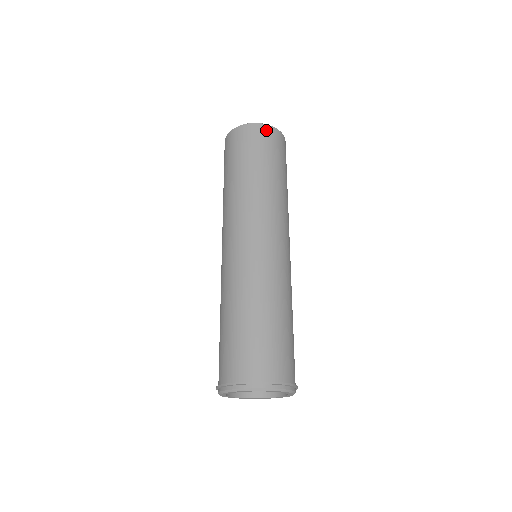
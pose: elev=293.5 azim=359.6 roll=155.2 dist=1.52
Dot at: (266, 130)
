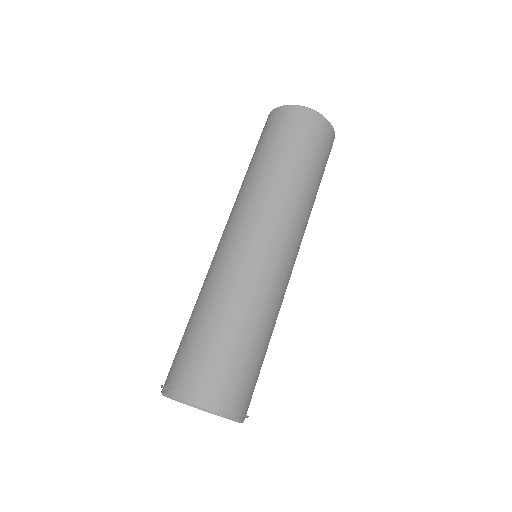
Dot at: (332, 137)
